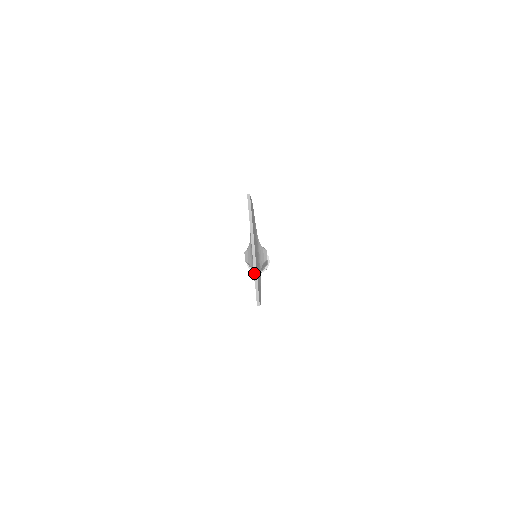
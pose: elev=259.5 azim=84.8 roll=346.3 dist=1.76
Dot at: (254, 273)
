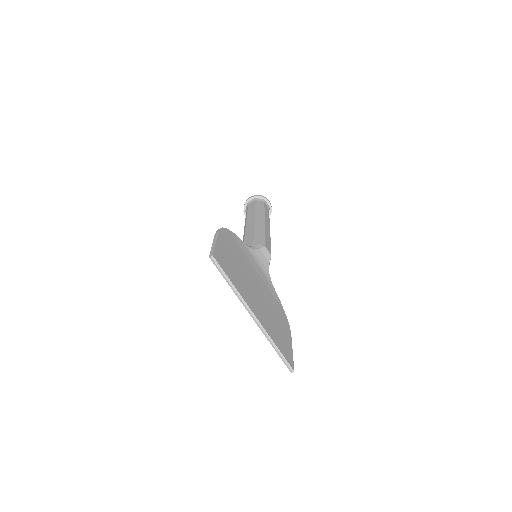
Dot at: occluded
